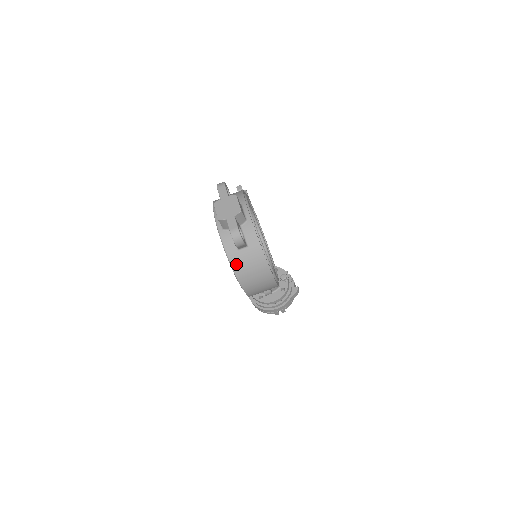
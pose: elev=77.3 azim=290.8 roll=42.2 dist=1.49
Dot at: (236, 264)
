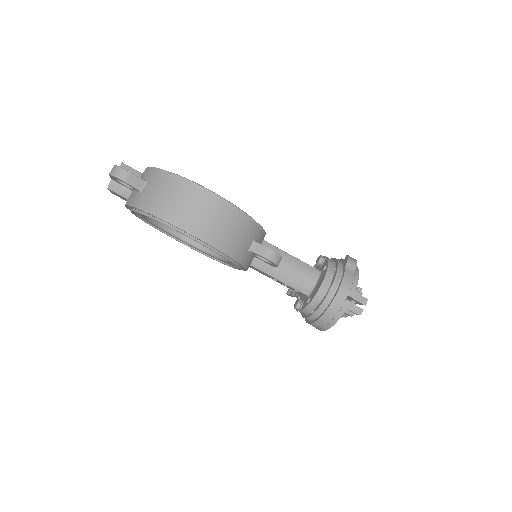
Dot at: (145, 205)
